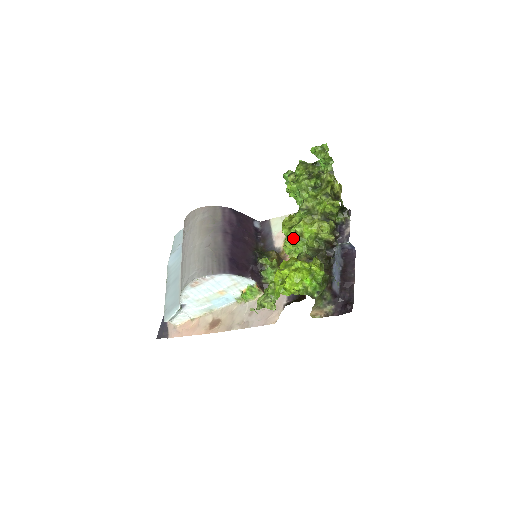
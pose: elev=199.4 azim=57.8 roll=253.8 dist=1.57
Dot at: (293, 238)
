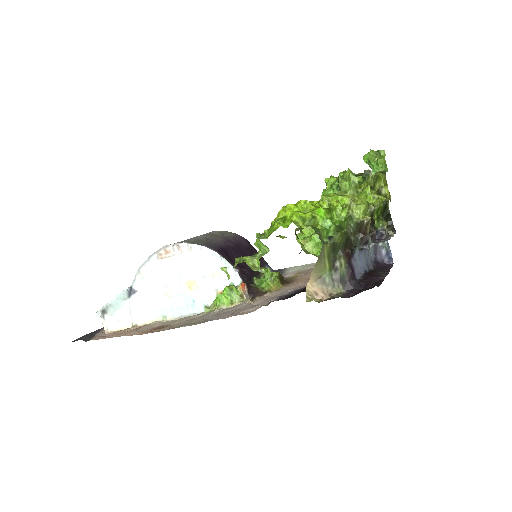
Dot at: occluded
